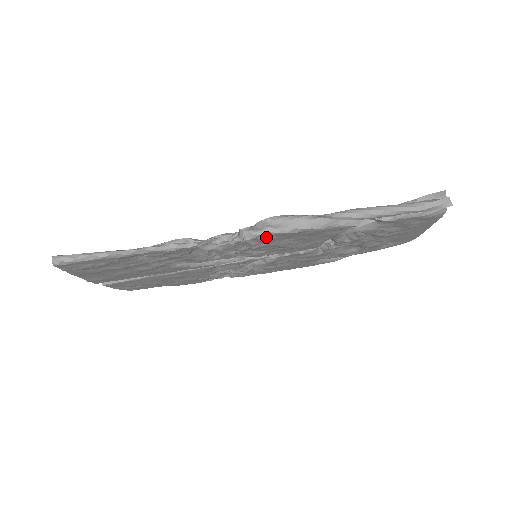
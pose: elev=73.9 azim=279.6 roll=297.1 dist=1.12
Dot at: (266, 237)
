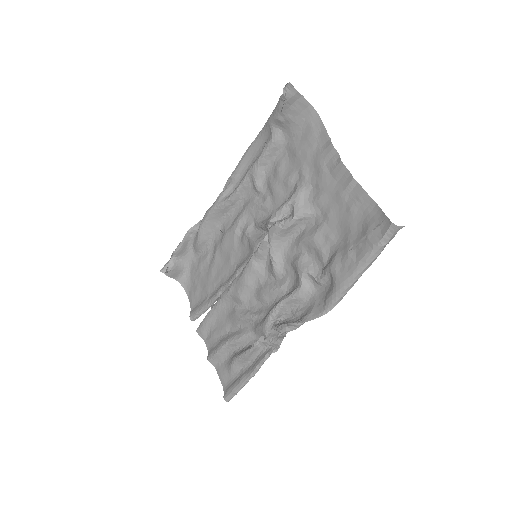
Dot at: (297, 317)
